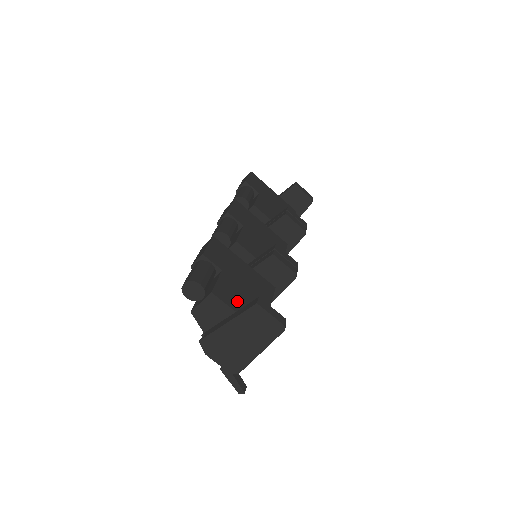
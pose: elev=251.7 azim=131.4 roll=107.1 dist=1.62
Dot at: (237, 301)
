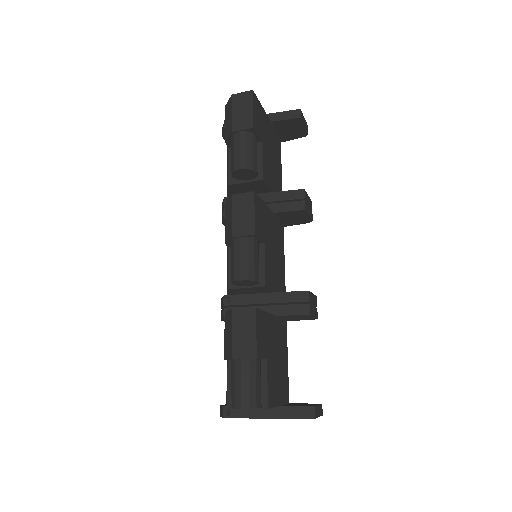
Dot at: (277, 389)
